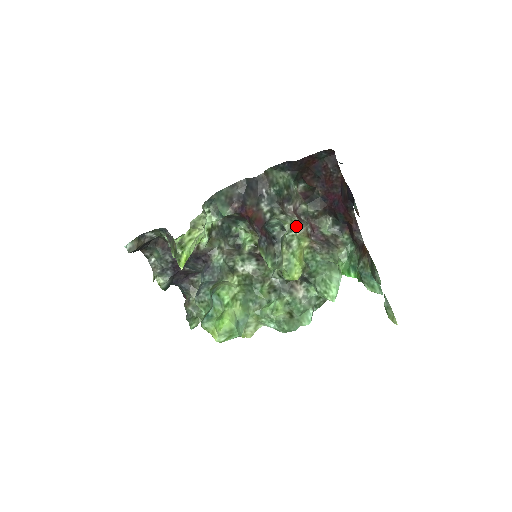
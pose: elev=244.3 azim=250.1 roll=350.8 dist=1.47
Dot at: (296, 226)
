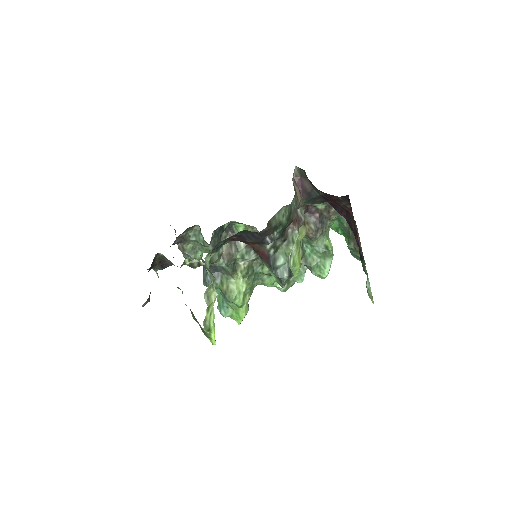
Dot at: (296, 237)
